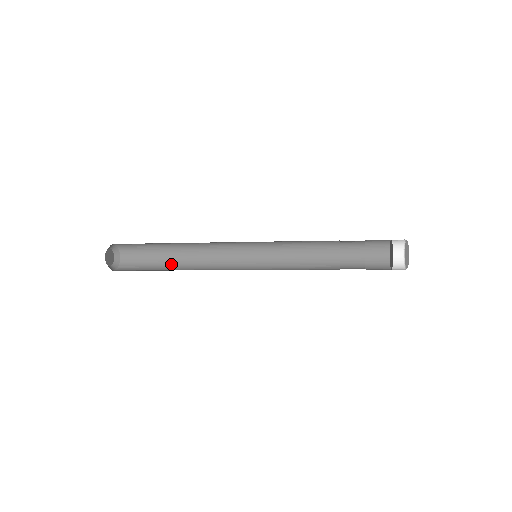
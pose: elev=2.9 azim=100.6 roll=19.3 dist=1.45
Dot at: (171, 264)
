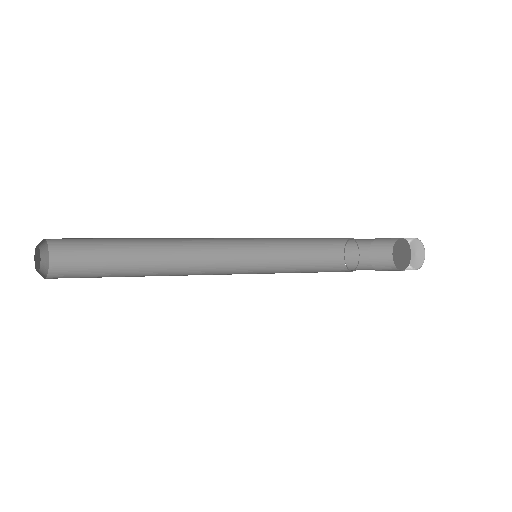
Dot at: (133, 253)
